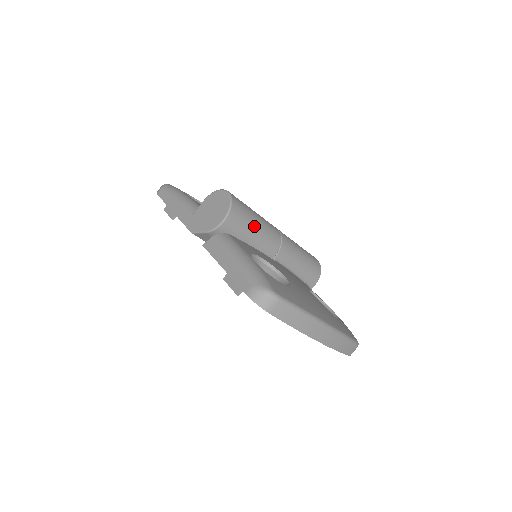
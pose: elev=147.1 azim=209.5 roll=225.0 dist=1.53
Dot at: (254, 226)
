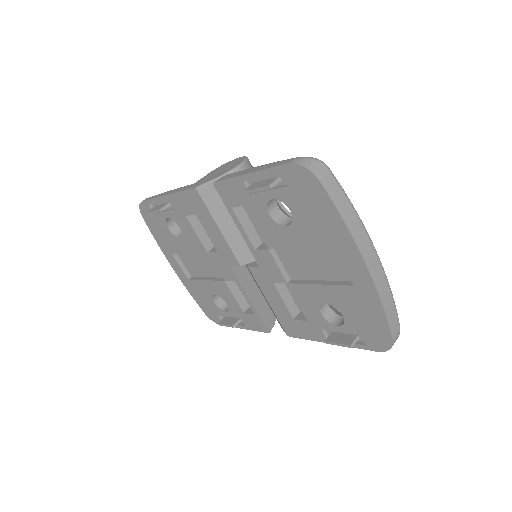
Dot at: occluded
